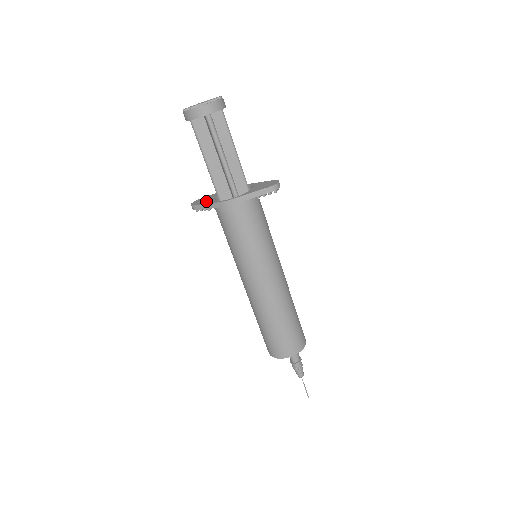
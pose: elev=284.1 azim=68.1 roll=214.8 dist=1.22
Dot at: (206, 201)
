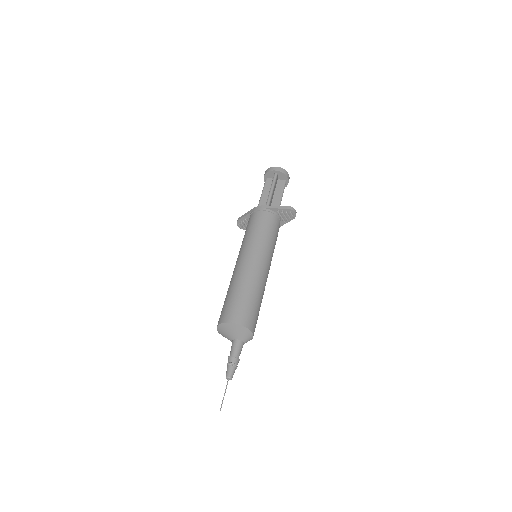
Dot at: occluded
